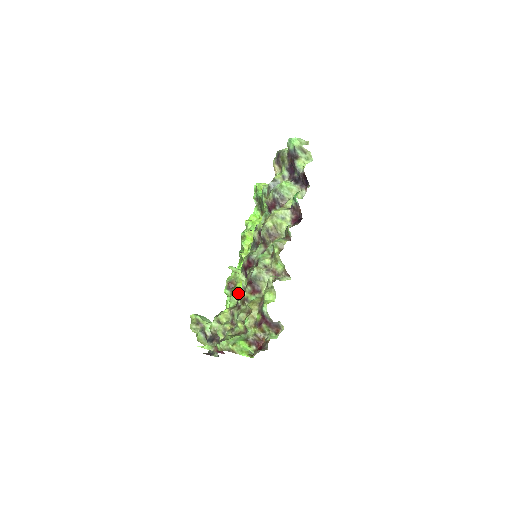
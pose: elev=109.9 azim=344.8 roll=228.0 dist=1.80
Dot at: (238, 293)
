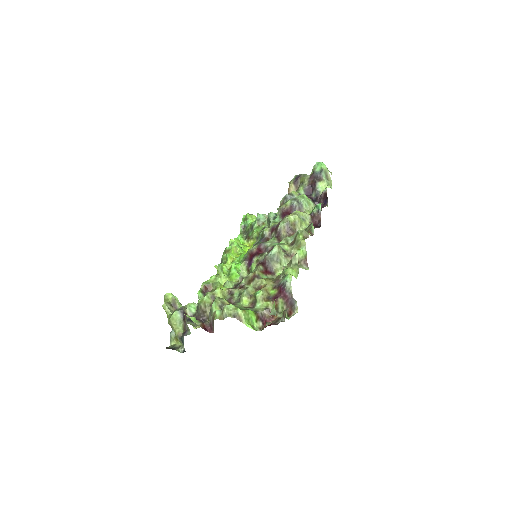
Dot at: occluded
